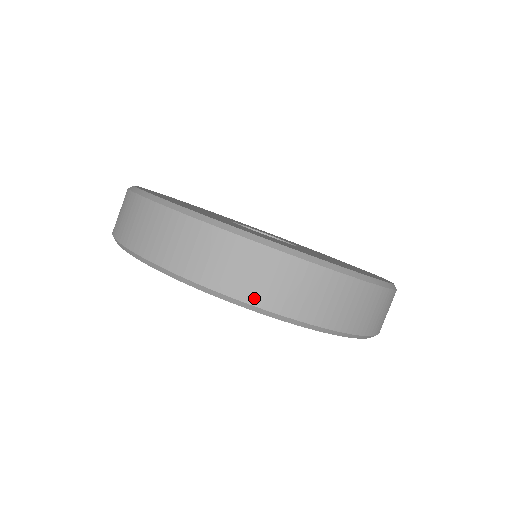
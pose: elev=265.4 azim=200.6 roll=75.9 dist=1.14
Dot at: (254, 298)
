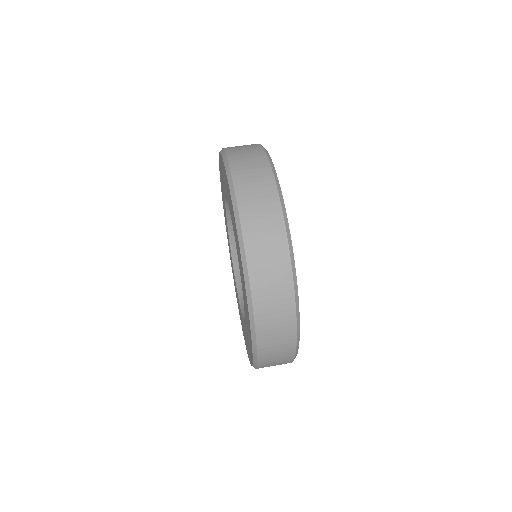
Dot at: (246, 226)
